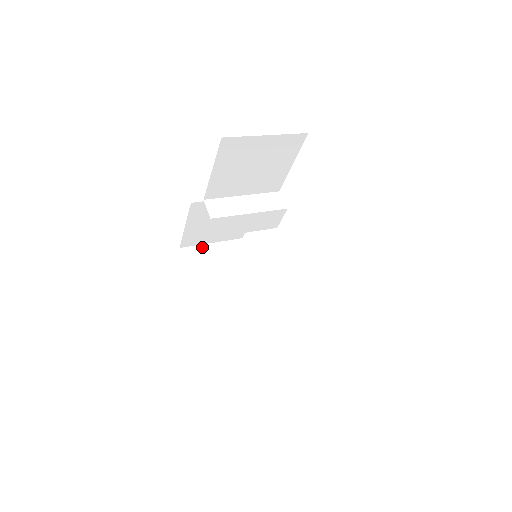
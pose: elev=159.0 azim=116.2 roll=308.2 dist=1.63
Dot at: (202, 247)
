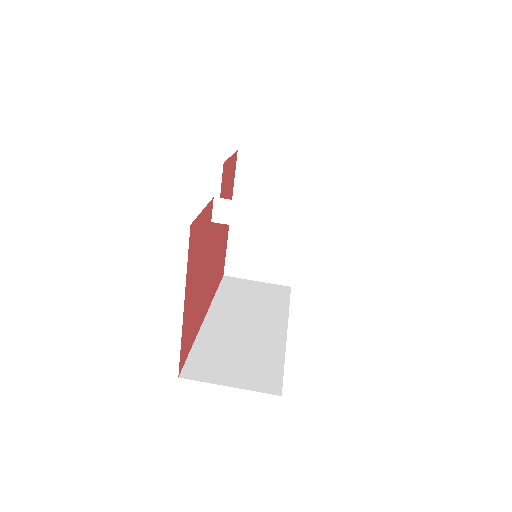
Dot at: (262, 157)
